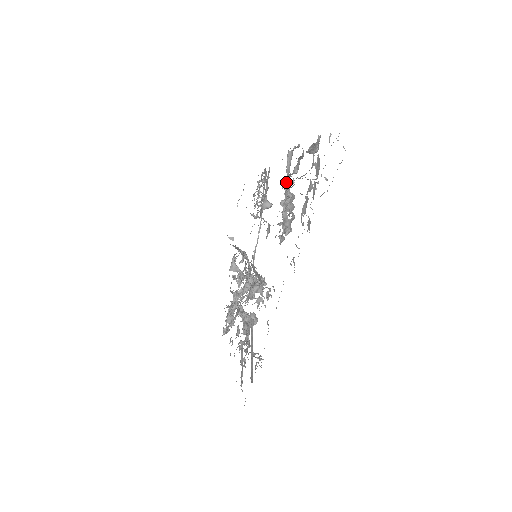
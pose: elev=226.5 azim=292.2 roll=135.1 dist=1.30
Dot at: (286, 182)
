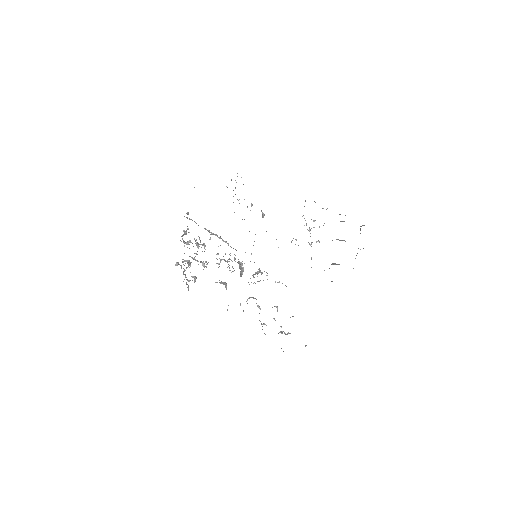
Dot at: occluded
